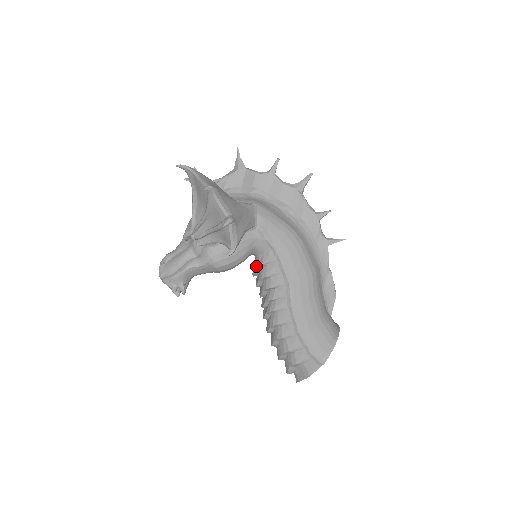
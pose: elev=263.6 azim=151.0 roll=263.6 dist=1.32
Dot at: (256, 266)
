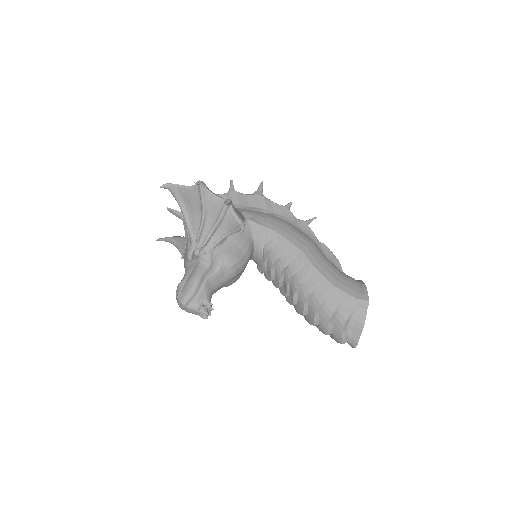
Dot at: (261, 263)
